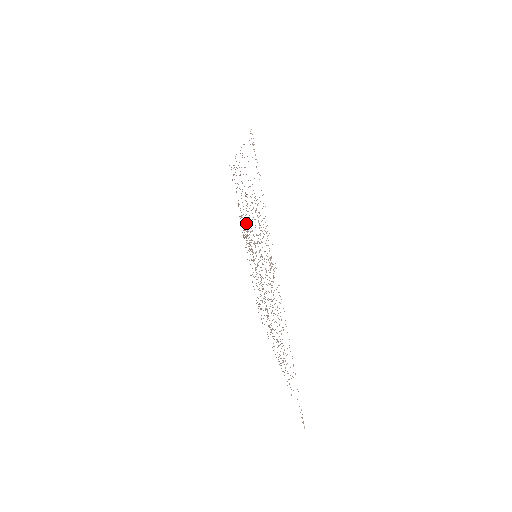
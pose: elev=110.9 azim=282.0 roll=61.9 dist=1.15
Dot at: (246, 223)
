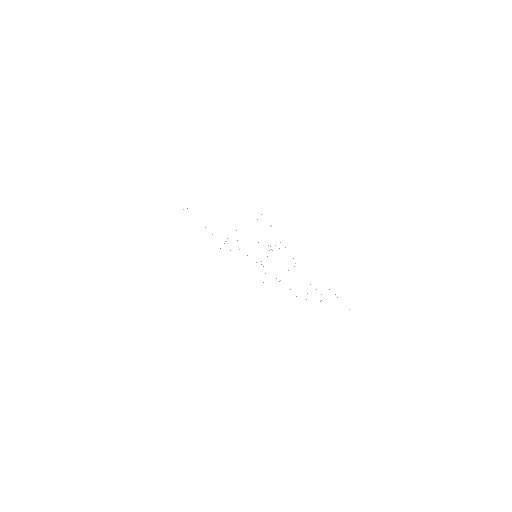
Dot at: occluded
